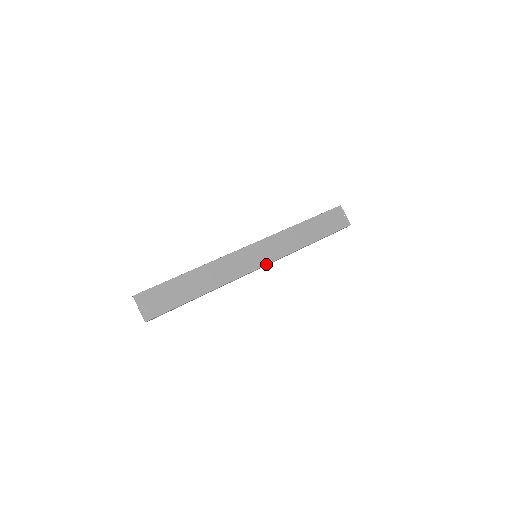
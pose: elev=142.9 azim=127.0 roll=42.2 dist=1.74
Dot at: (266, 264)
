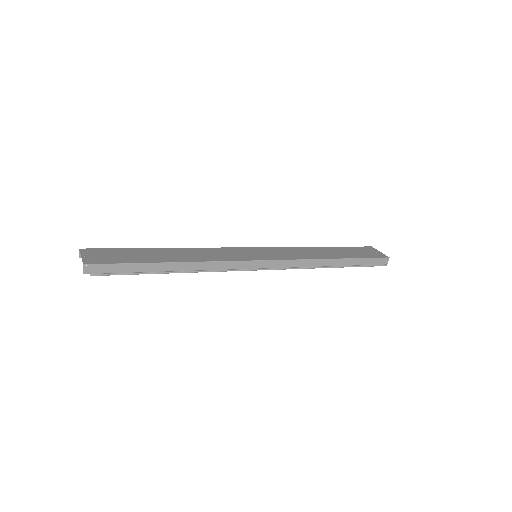
Dot at: (269, 260)
